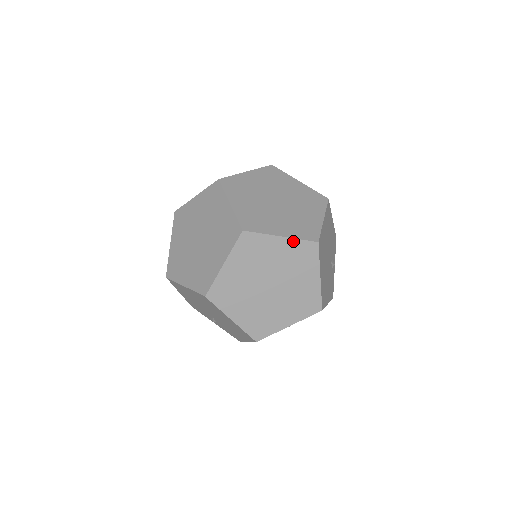
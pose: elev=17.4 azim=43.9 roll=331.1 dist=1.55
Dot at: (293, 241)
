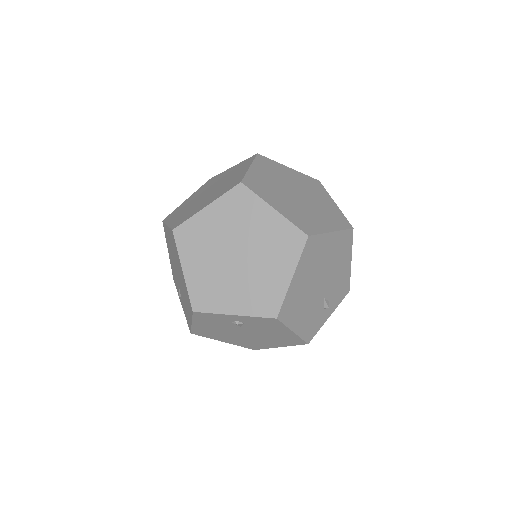
Dot at: (283, 220)
